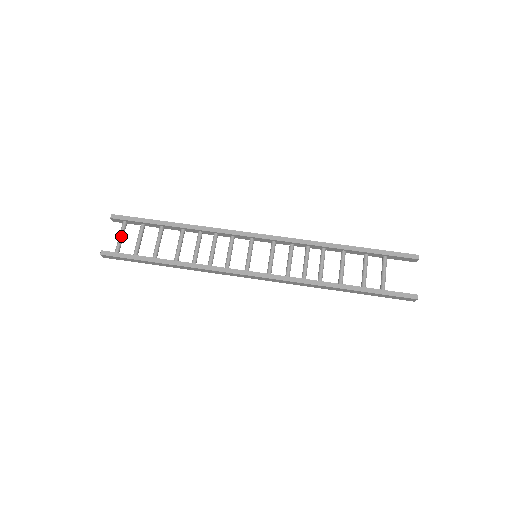
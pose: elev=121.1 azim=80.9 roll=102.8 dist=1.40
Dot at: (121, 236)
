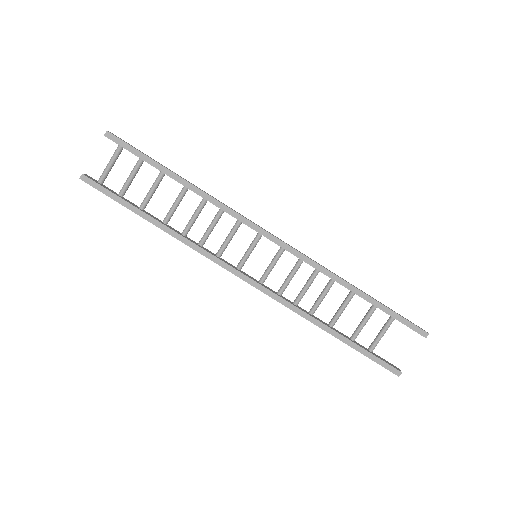
Dot at: (111, 164)
